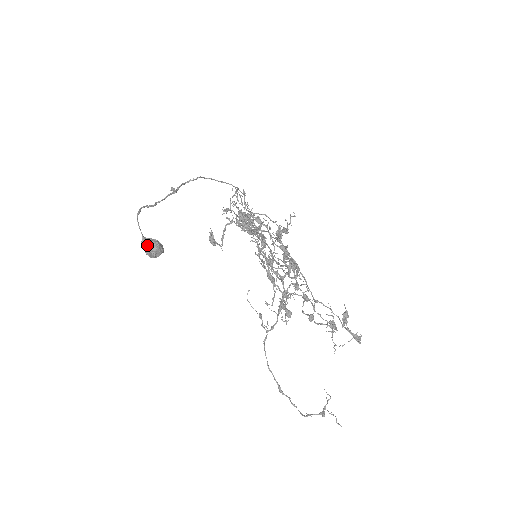
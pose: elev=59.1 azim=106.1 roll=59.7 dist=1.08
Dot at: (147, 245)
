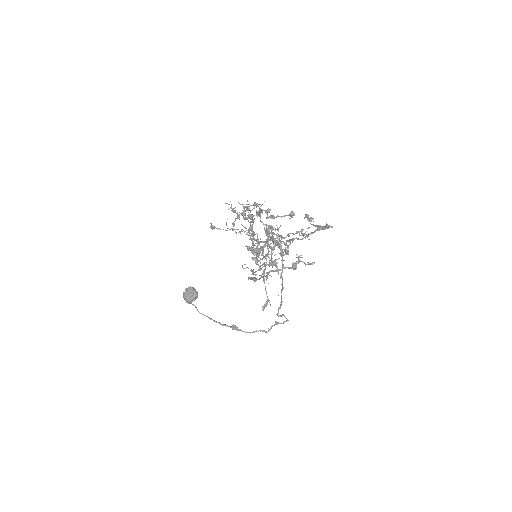
Dot at: occluded
